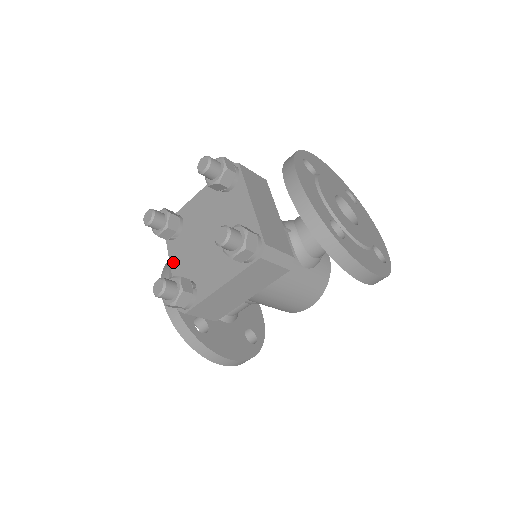
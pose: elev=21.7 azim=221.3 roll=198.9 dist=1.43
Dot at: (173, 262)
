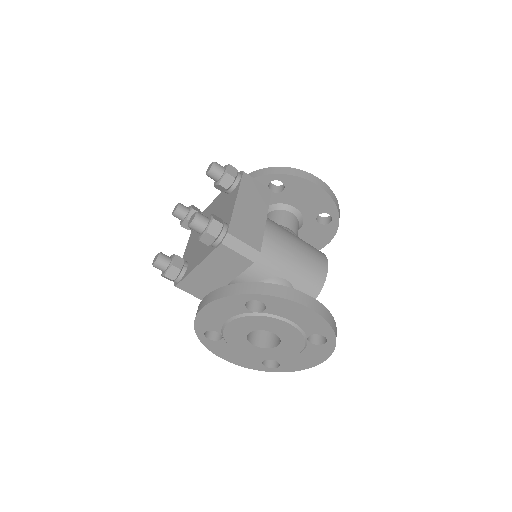
Dot at: (196, 264)
